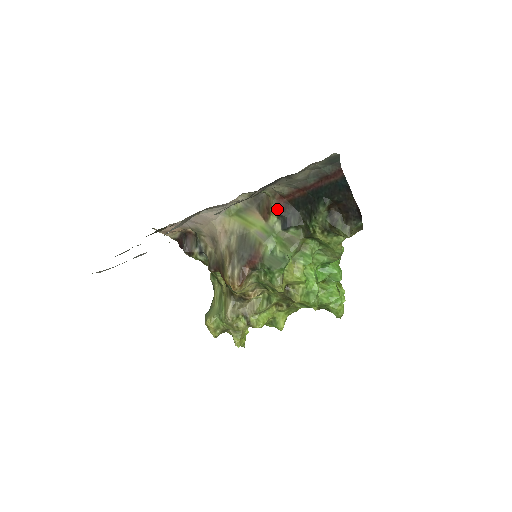
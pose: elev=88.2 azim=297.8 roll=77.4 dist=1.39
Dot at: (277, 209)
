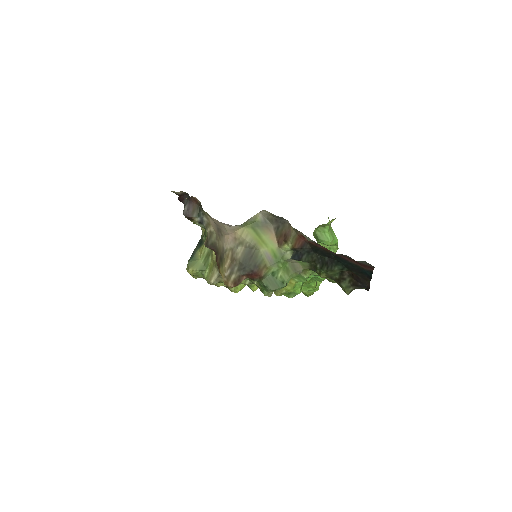
Dot at: (295, 244)
